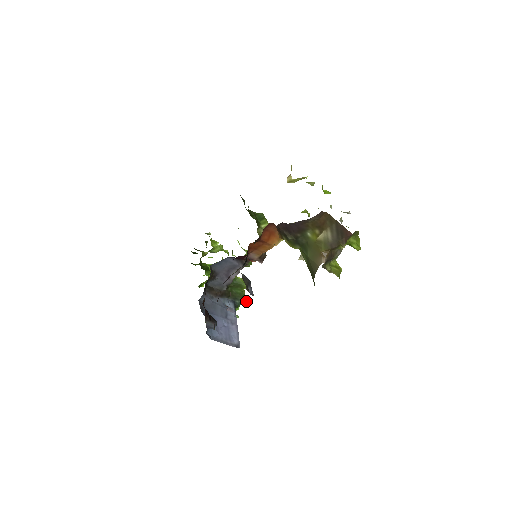
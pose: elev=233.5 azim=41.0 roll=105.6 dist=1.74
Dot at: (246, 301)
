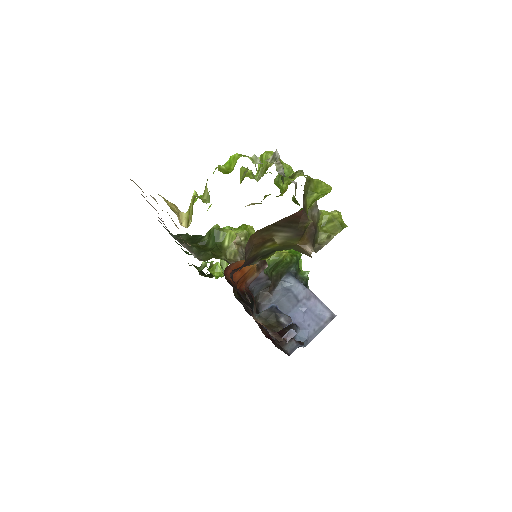
Dot at: occluded
